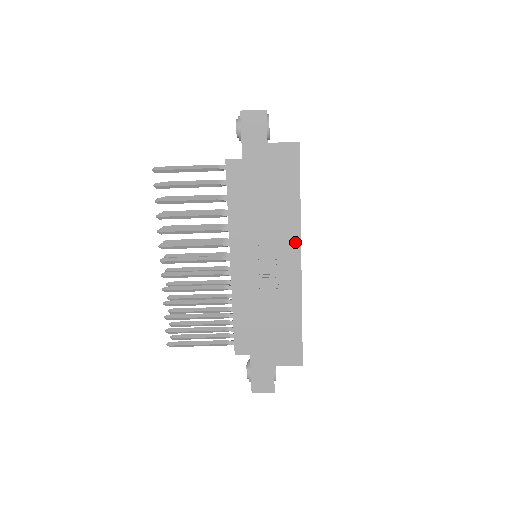
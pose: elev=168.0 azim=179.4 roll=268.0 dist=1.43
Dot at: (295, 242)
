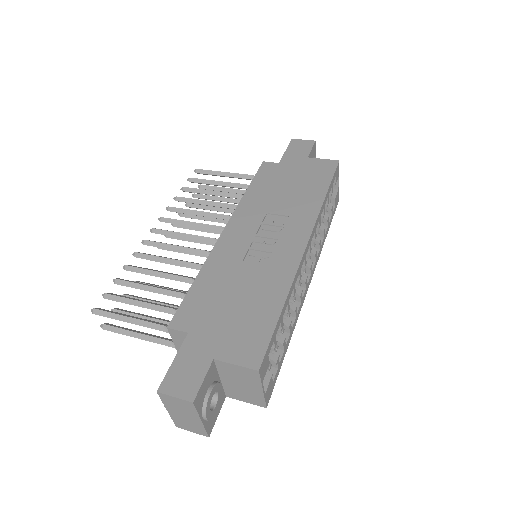
Dot at: (306, 227)
